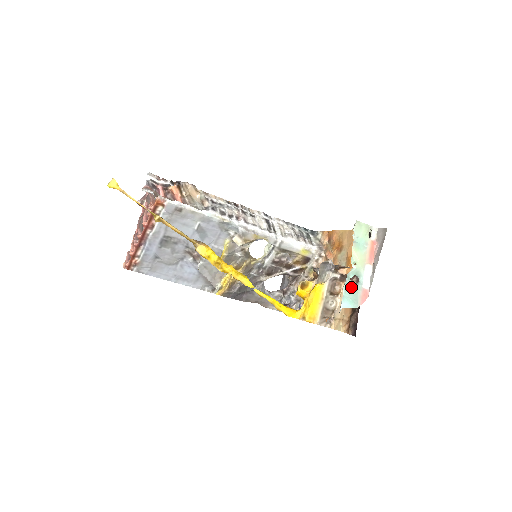
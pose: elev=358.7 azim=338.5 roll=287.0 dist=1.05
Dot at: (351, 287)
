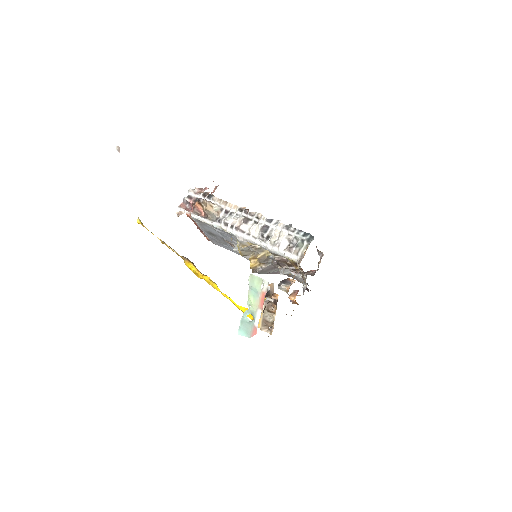
Dot at: (246, 322)
